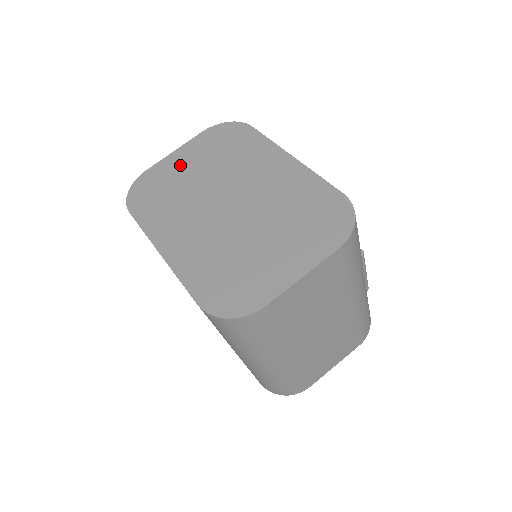
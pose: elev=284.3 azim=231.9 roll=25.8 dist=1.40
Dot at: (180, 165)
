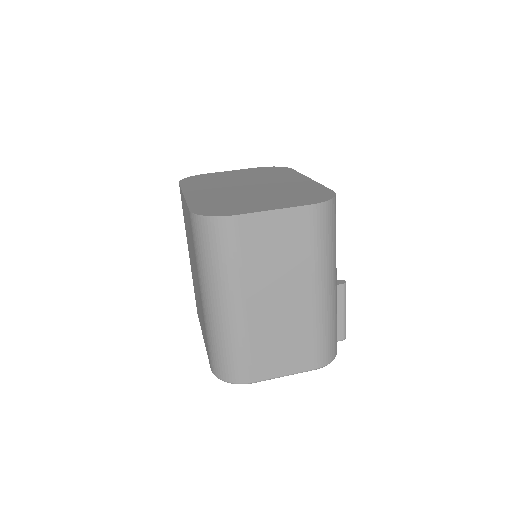
Dot at: (230, 174)
